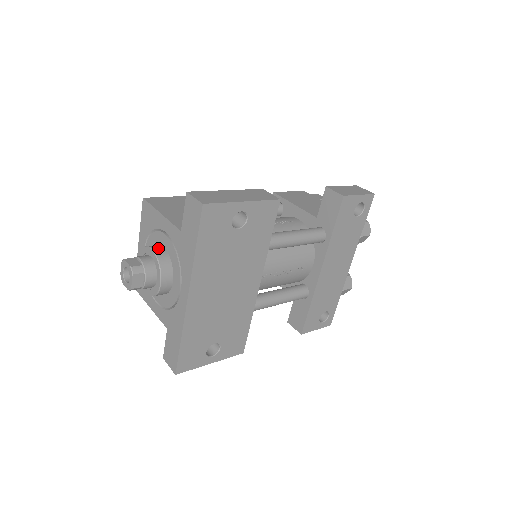
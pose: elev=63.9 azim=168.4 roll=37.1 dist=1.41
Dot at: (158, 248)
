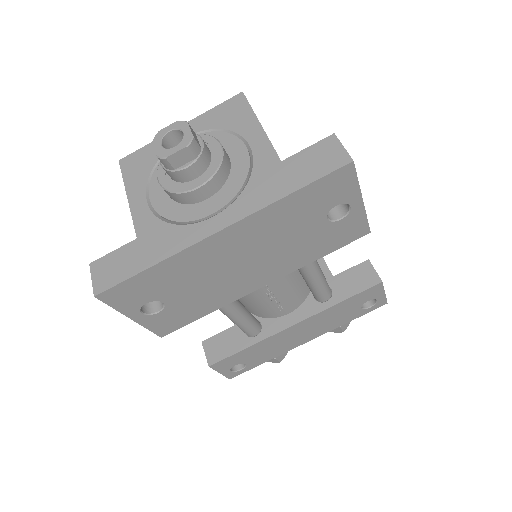
Dot at: occluded
